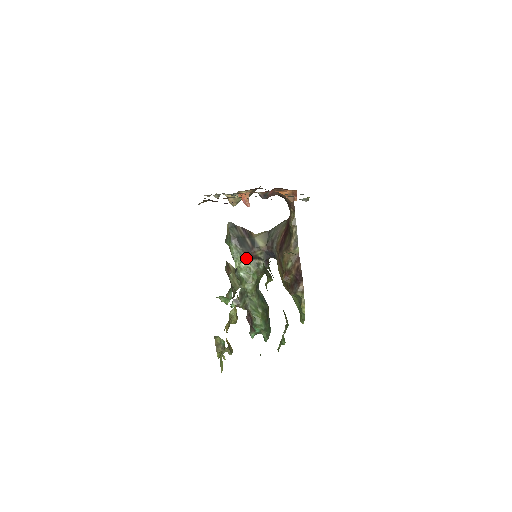
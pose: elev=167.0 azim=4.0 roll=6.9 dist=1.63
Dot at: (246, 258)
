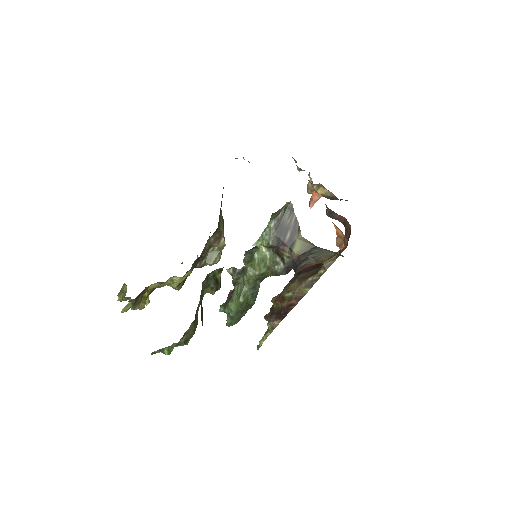
Dot at: (271, 247)
